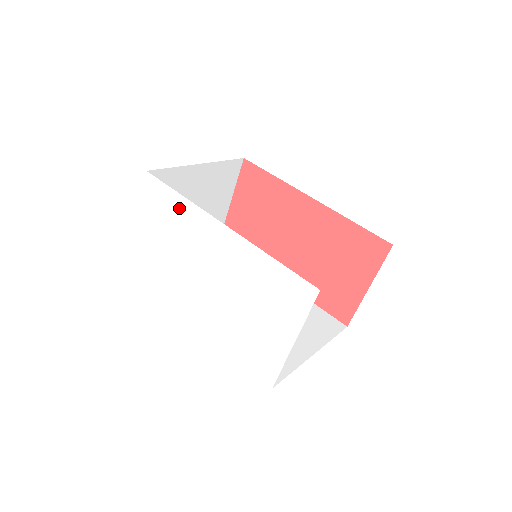
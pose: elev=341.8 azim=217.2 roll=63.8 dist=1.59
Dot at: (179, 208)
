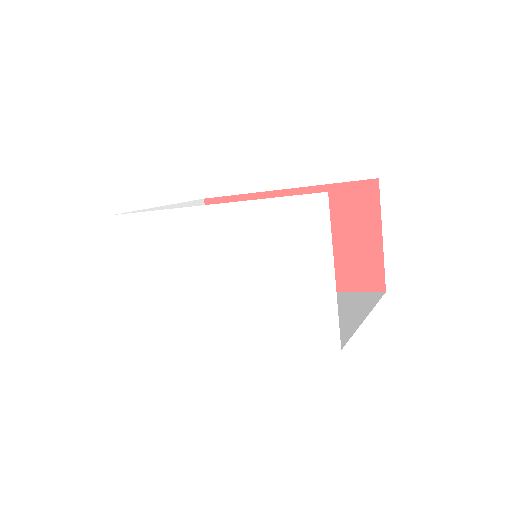
Dot at: (155, 226)
